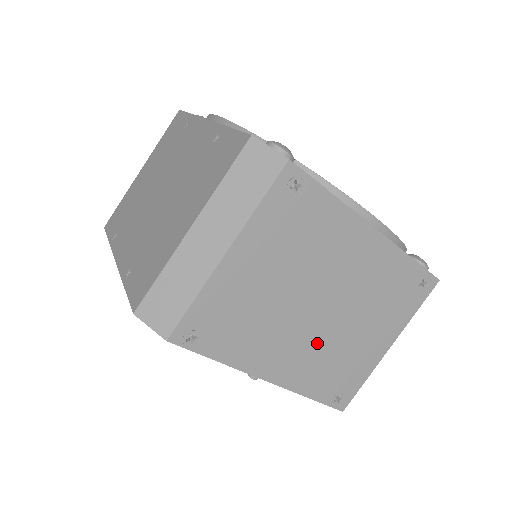
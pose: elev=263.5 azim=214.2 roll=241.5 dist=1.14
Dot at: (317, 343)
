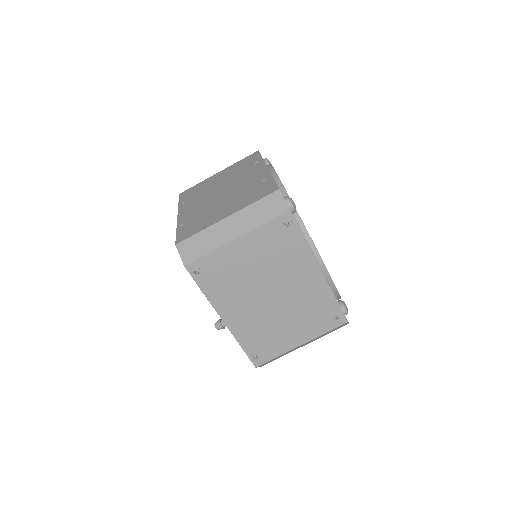
Dot at: (260, 316)
